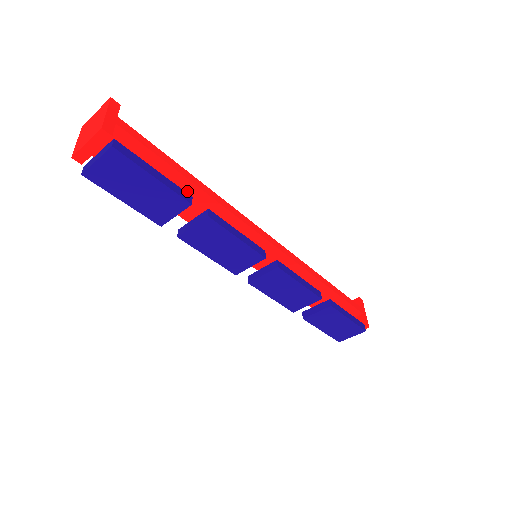
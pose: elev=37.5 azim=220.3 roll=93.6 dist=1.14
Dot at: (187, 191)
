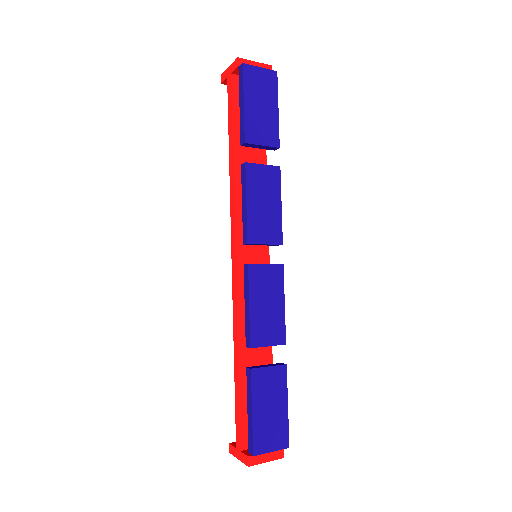
Dot at: (257, 157)
